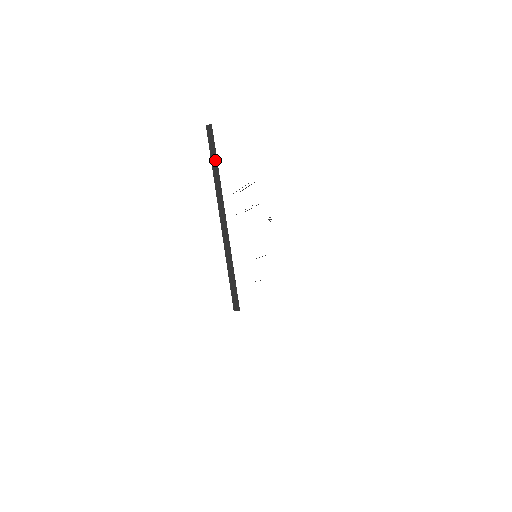
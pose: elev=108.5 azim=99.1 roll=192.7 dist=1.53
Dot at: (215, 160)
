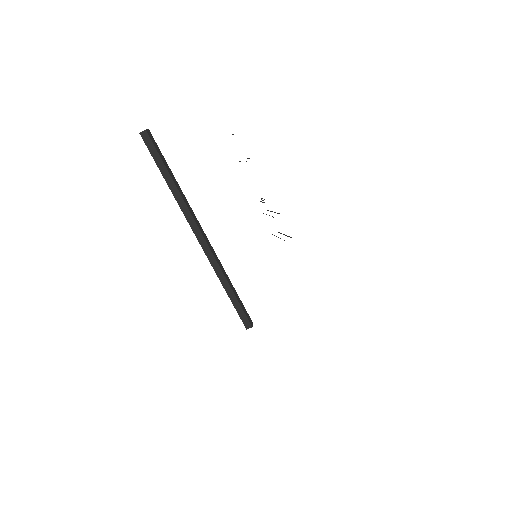
Dot at: (167, 175)
